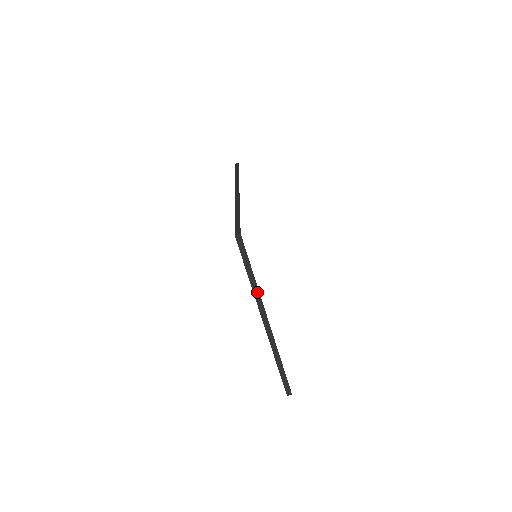
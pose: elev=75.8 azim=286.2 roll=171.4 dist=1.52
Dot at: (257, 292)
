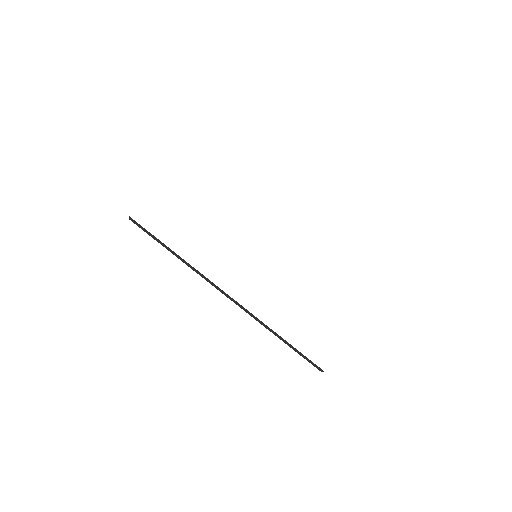
Dot at: occluded
